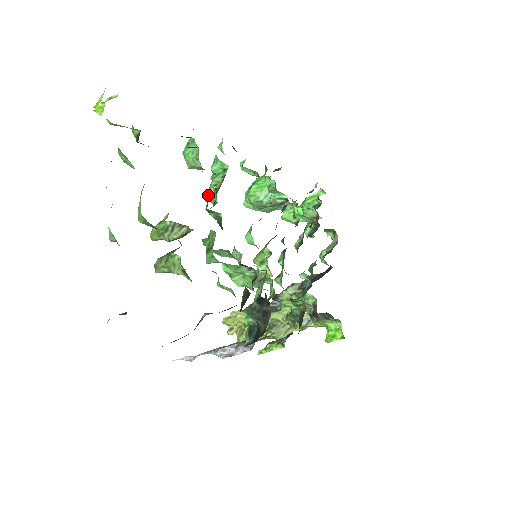
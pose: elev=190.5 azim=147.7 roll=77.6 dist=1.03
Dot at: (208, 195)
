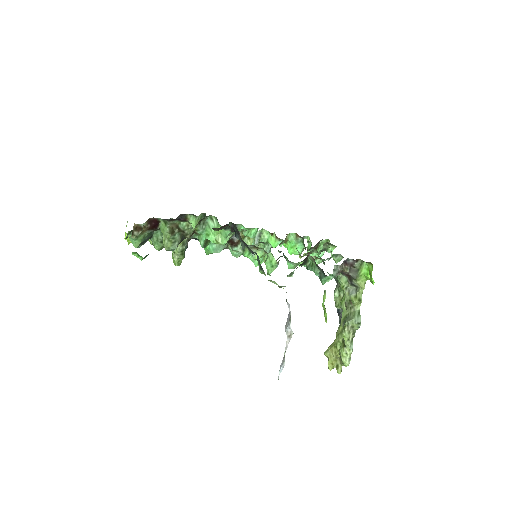
Dot at: occluded
